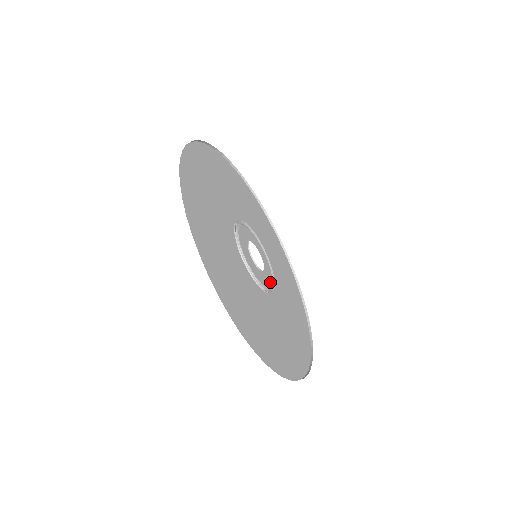
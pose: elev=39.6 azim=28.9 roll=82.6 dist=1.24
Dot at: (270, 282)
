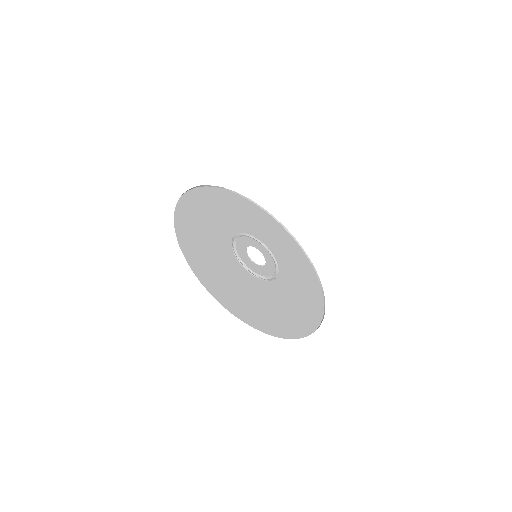
Dot at: (272, 272)
